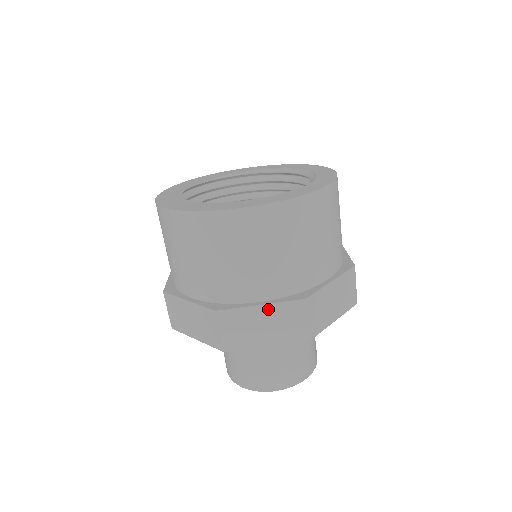
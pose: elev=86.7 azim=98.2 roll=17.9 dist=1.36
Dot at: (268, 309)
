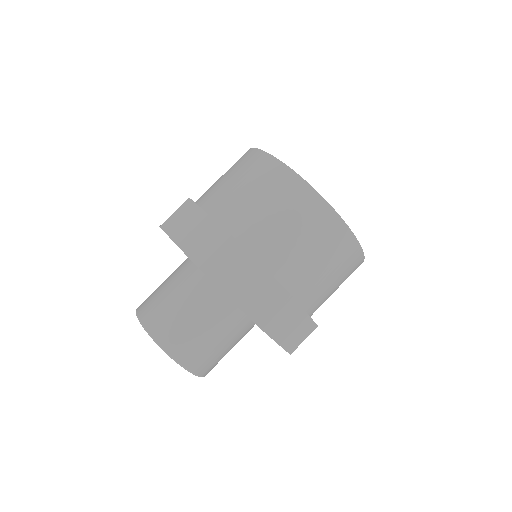
Dot at: (263, 274)
